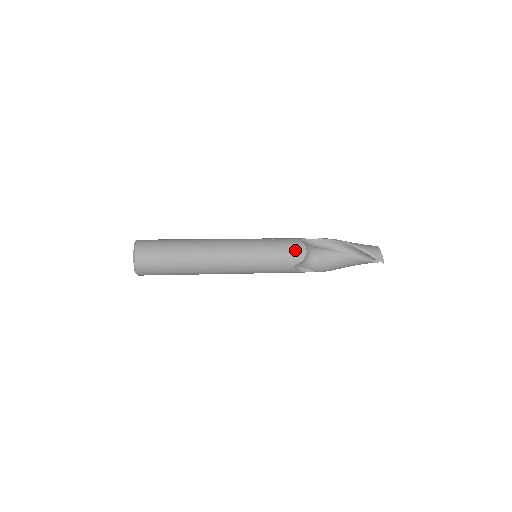
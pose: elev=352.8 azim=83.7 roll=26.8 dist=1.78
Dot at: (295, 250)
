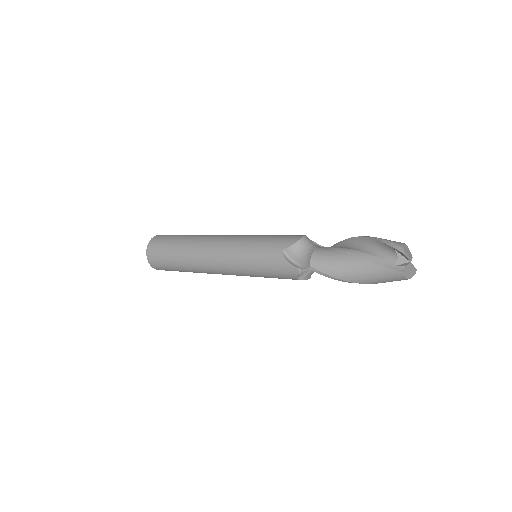
Dot at: (291, 236)
